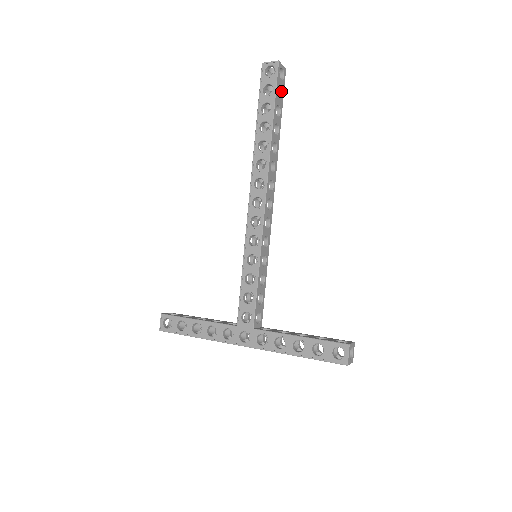
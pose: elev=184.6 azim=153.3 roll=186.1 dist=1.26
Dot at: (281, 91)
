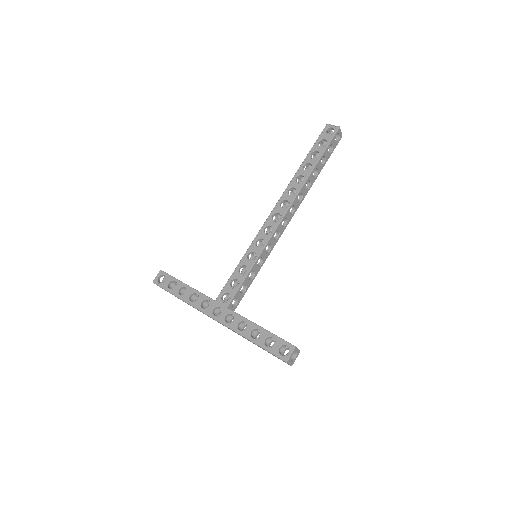
Dot at: (332, 149)
